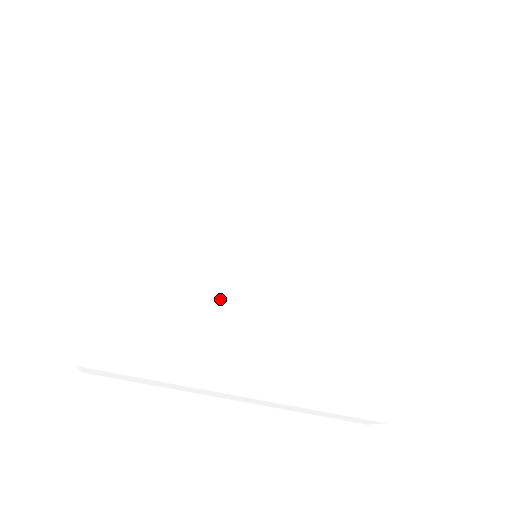
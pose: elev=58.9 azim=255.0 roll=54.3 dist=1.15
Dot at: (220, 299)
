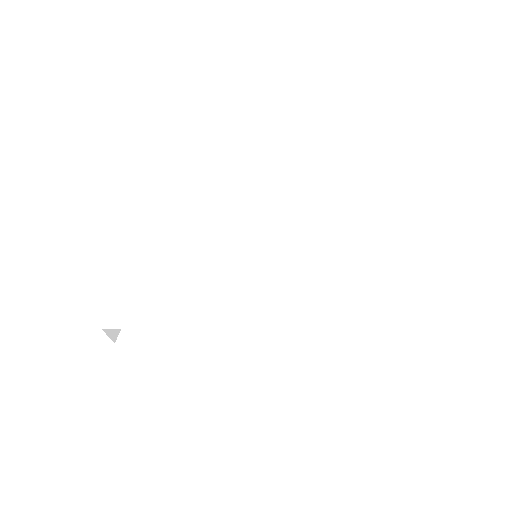
Dot at: (226, 306)
